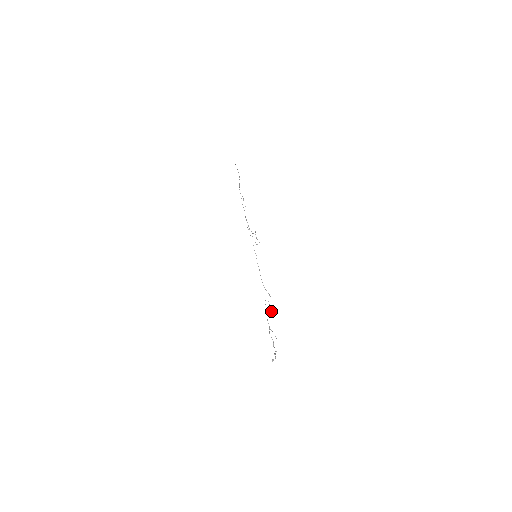
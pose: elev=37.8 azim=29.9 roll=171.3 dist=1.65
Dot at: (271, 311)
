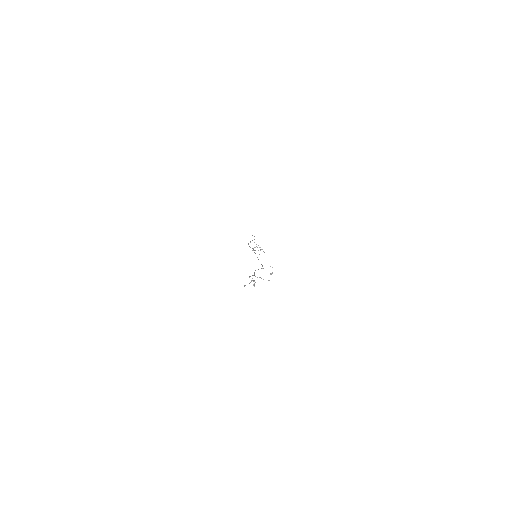
Dot at: (271, 273)
